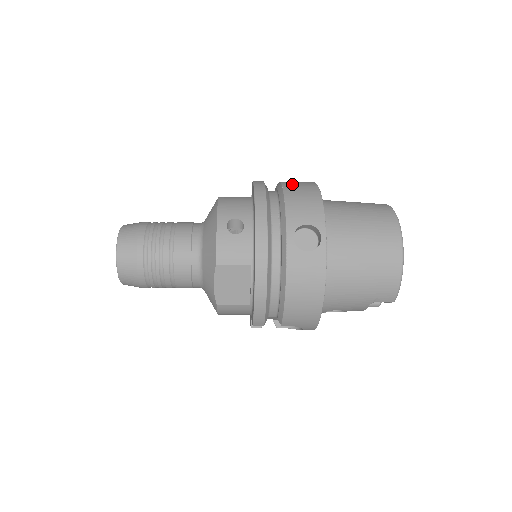
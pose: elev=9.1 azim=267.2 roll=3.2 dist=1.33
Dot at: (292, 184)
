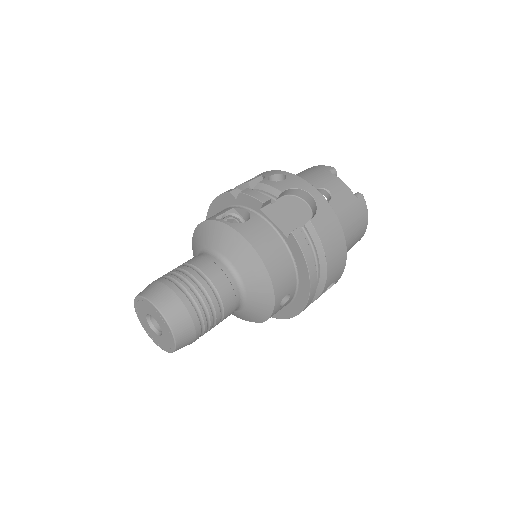
Dot at: (329, 241)
